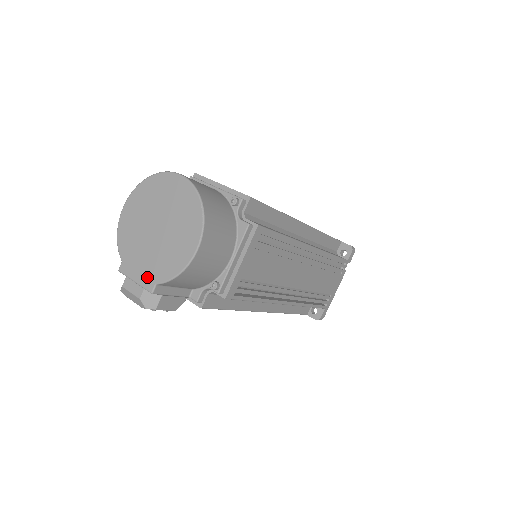
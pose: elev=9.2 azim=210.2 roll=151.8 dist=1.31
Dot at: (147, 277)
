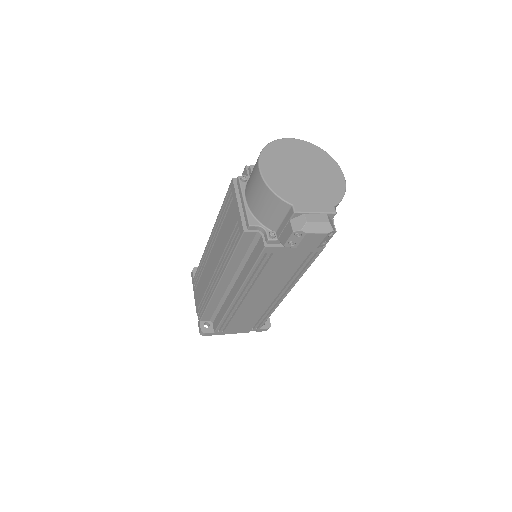
Dot at: (324, 205)
